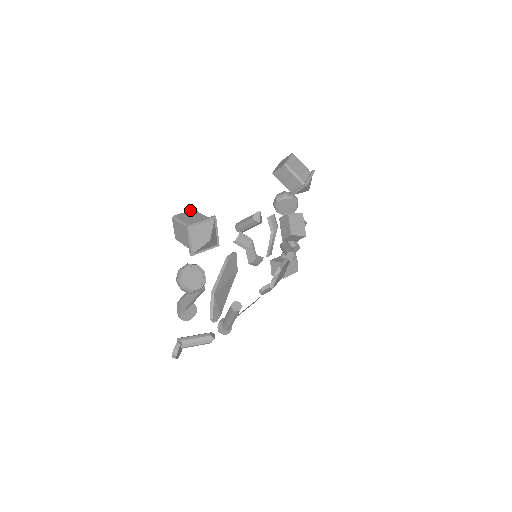
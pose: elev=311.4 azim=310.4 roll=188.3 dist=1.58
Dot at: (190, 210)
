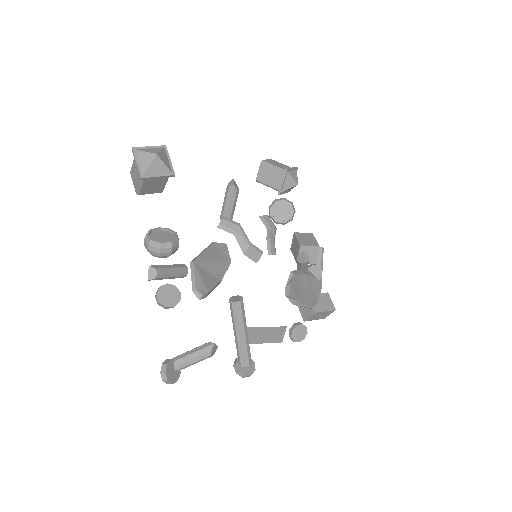
Dot at: occluded
